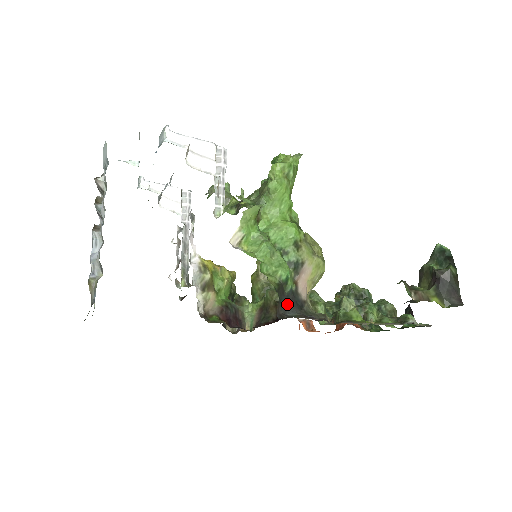
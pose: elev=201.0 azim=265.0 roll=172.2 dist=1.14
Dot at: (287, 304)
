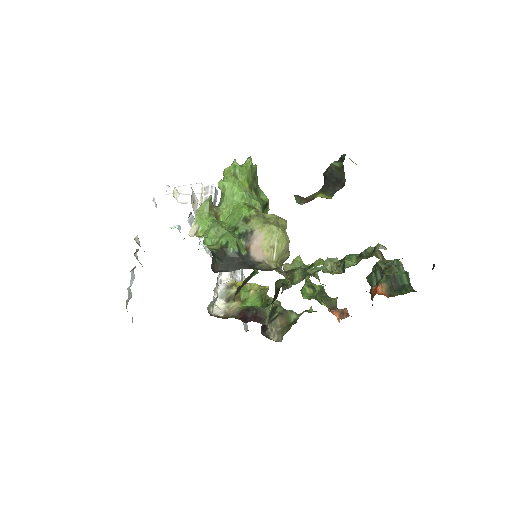
Dot at: (231, 264)
